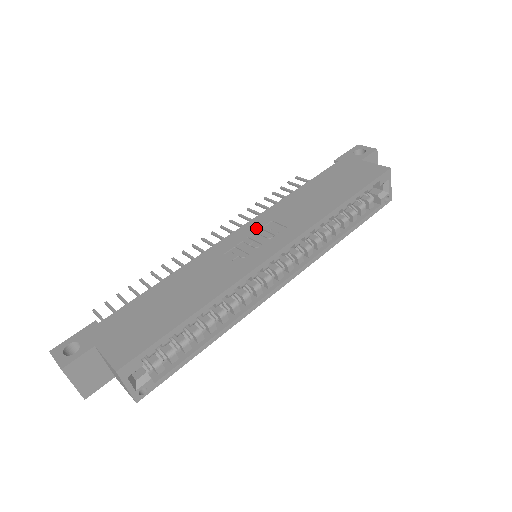
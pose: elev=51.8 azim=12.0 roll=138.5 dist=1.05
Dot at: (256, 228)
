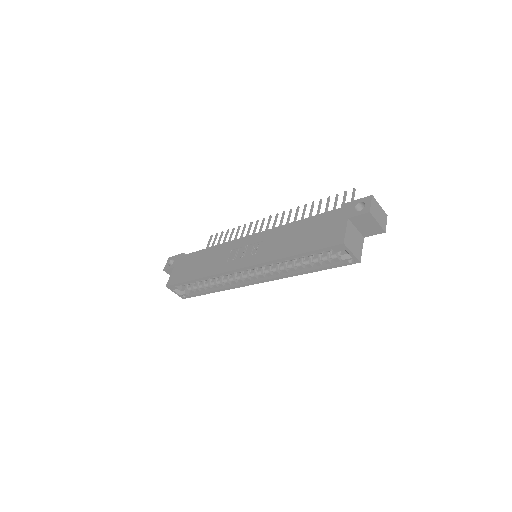
Dot at: (254, 241)
